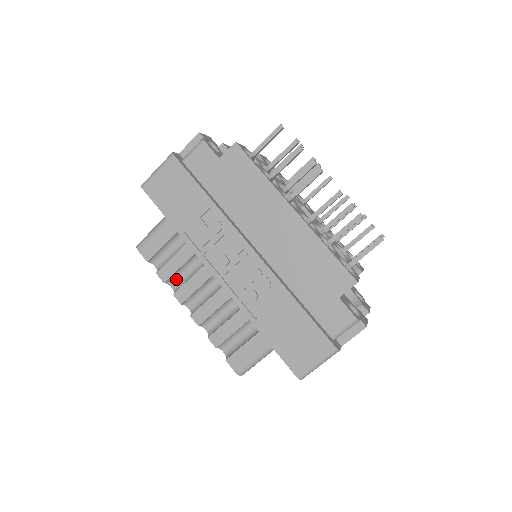
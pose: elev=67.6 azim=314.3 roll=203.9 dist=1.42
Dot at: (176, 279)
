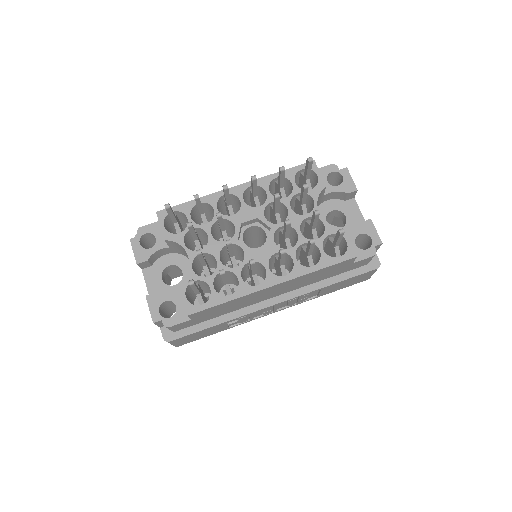
Dot at: occluded
